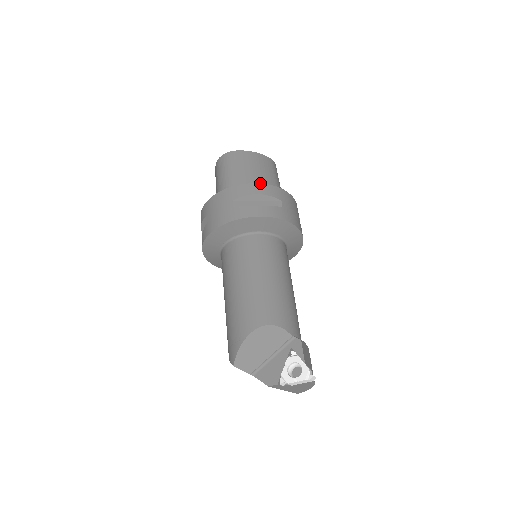
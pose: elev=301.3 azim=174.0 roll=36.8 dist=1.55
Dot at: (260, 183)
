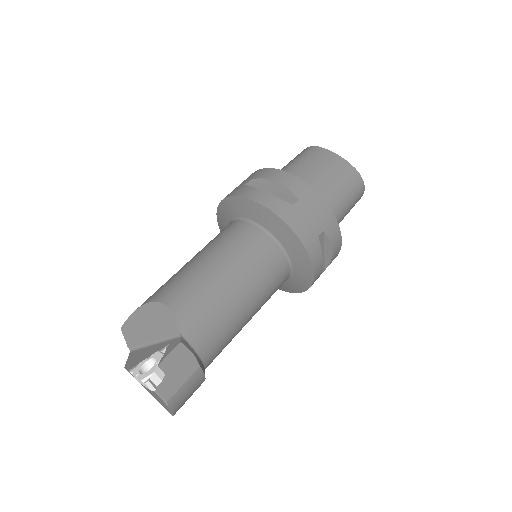
Dot at: (290, 173)
